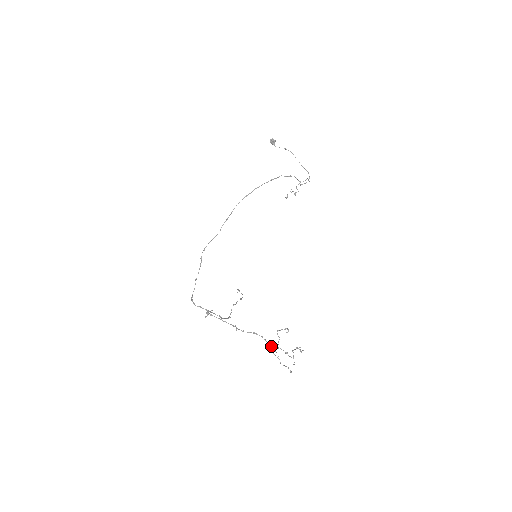
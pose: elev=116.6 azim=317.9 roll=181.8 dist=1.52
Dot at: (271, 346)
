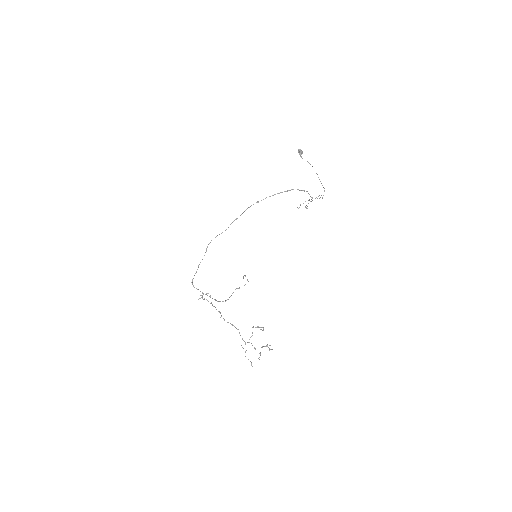
Dot at: occluded
